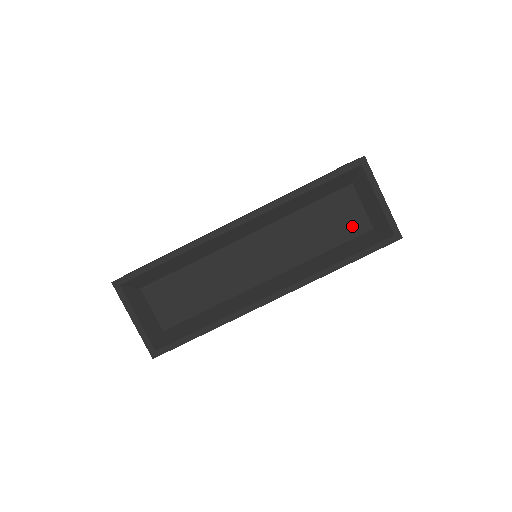
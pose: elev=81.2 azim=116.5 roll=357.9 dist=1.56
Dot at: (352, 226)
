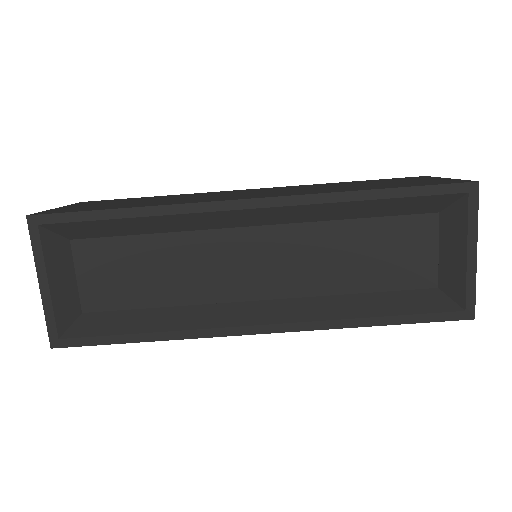
Dot at: (410, 272)
